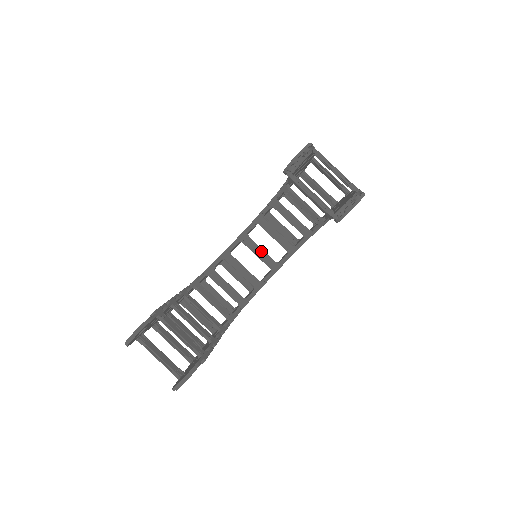
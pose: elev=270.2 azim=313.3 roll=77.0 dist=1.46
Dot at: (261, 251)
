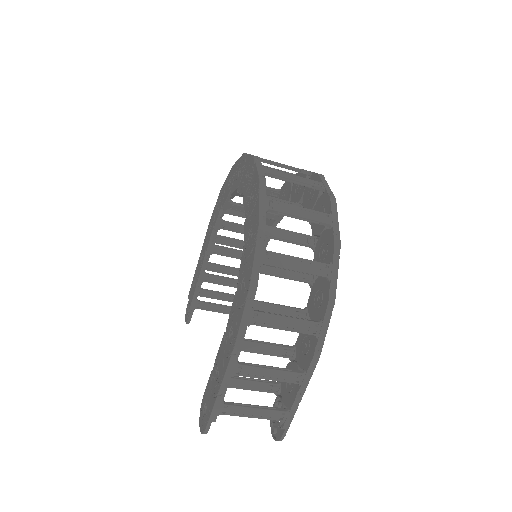
Dot at: occluded
